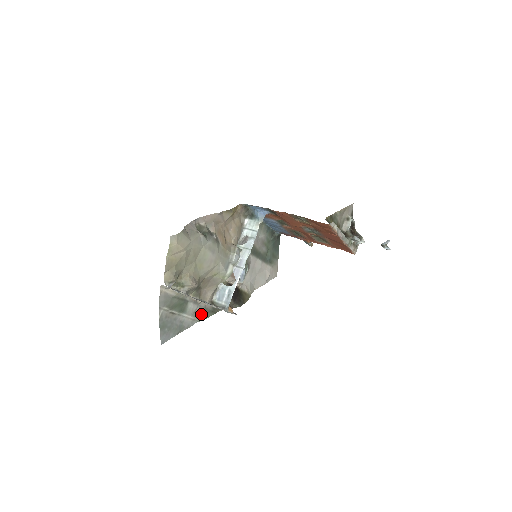
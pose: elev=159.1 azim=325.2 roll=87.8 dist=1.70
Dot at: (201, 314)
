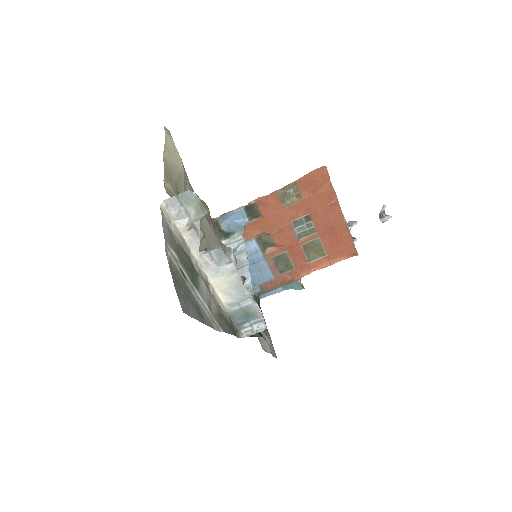
Dot at: (218, 318)
